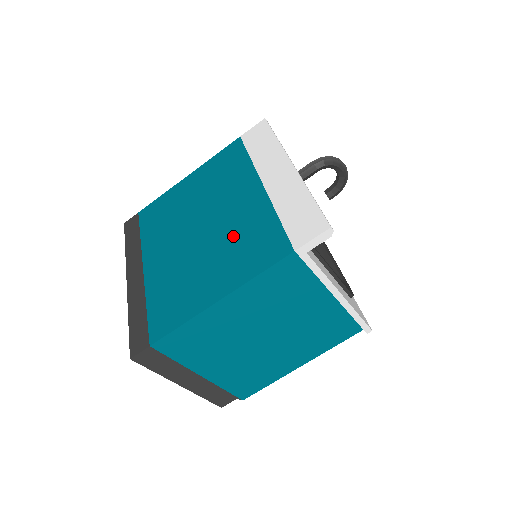
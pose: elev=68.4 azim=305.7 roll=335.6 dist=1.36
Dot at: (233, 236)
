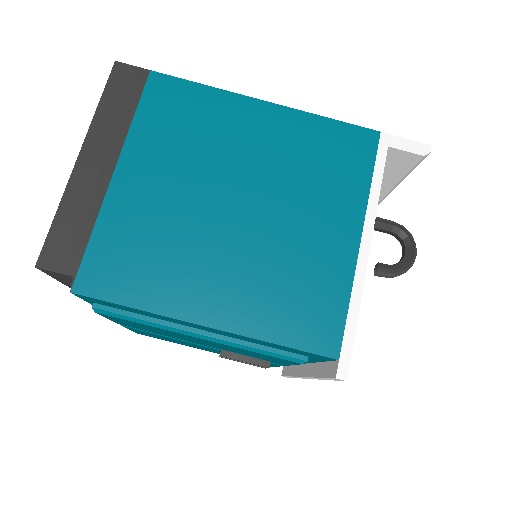
Dot at: occluded
